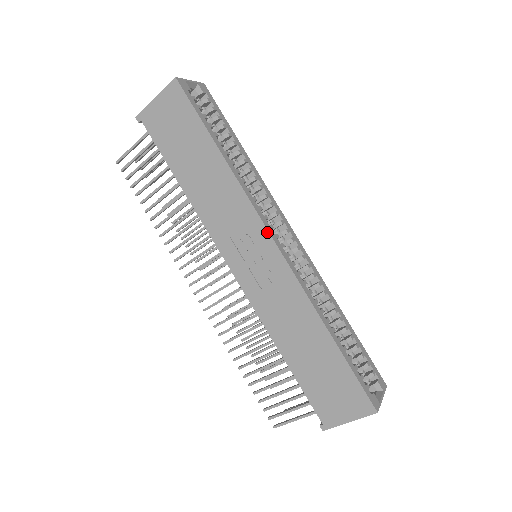
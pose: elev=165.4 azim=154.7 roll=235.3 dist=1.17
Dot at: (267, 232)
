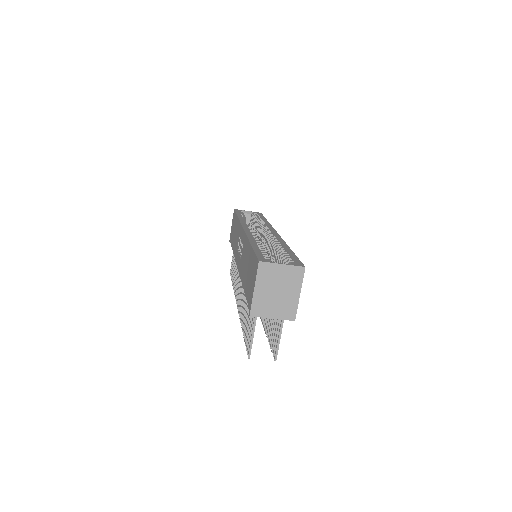
Dot at: (242, 227)
